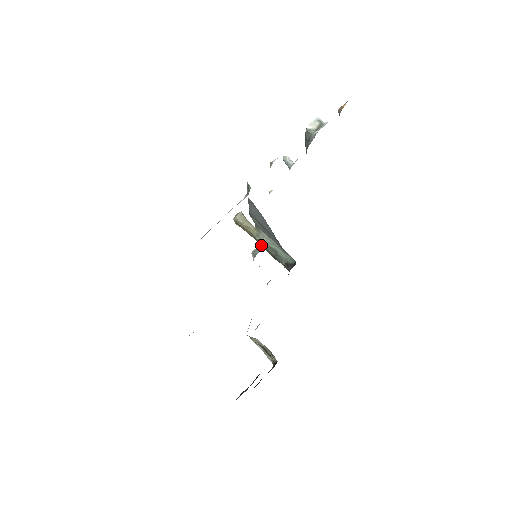
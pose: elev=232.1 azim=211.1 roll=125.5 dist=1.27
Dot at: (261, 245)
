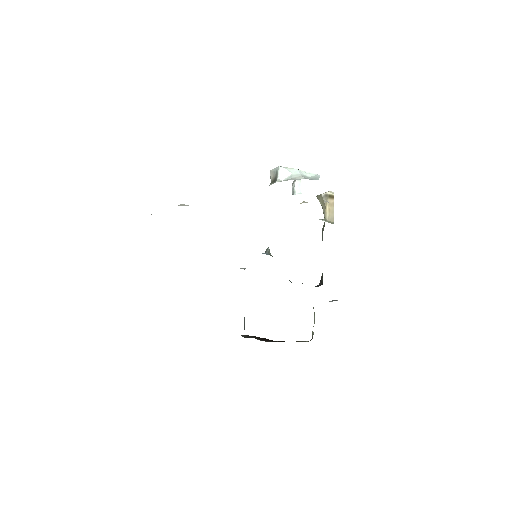
Dot at: occluded
